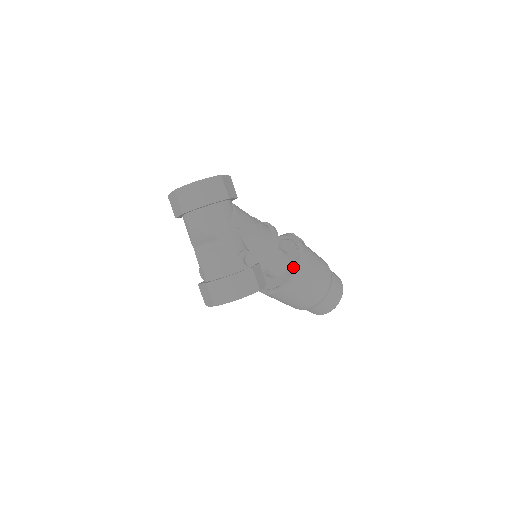
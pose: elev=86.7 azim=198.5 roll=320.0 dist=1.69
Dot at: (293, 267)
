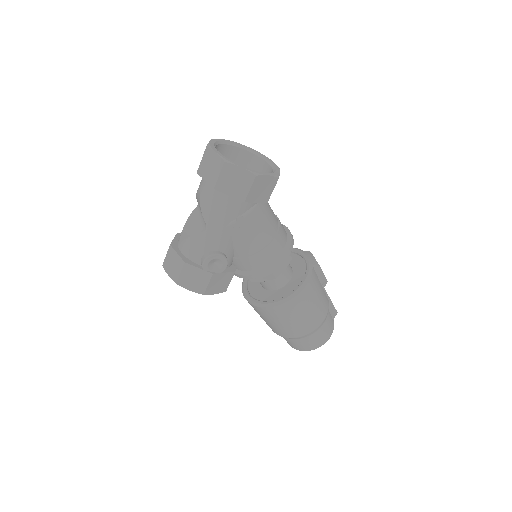
Dot at: (276, 297)
